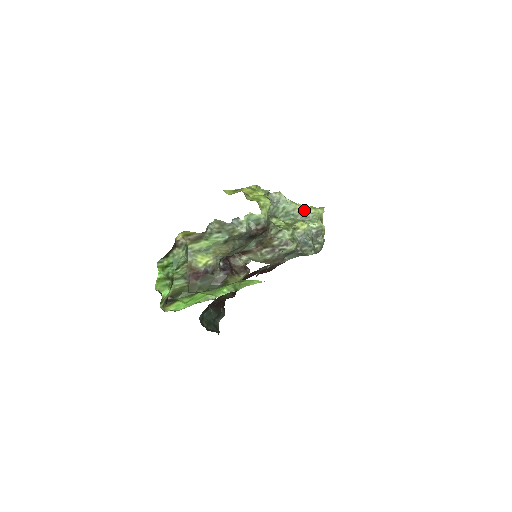
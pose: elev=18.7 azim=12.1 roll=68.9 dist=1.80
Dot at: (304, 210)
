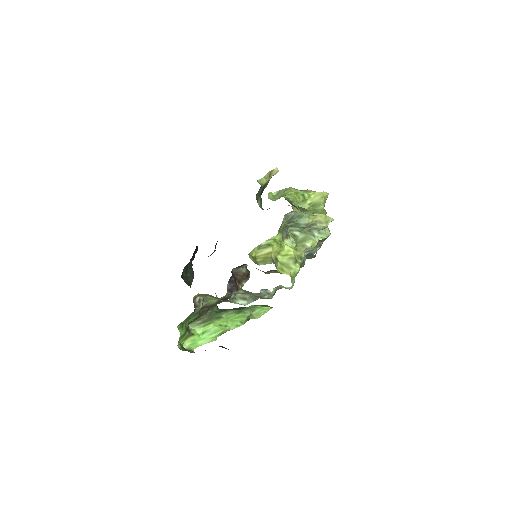
Dot at: (316, 222)
